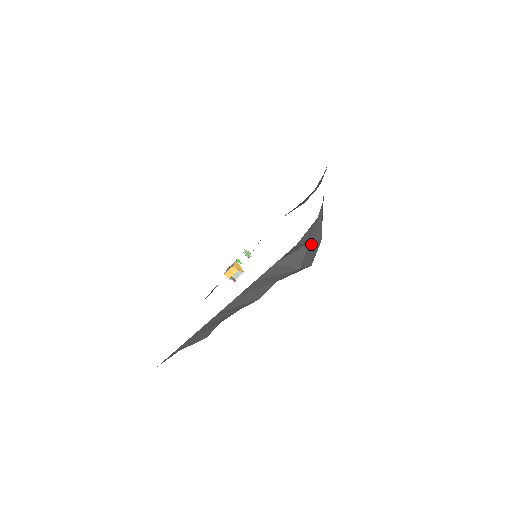
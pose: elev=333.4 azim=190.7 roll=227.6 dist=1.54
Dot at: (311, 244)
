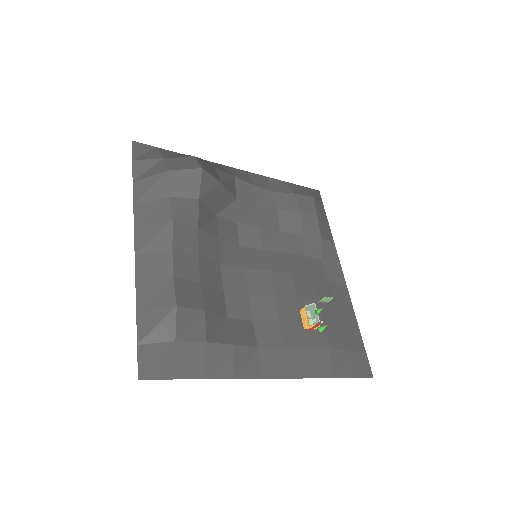
Dot at: (171, 159)
